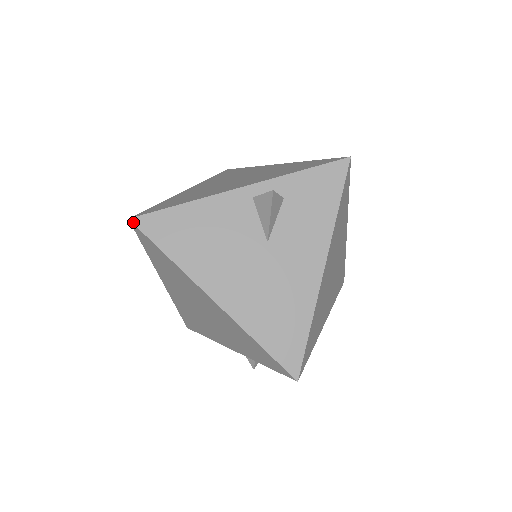
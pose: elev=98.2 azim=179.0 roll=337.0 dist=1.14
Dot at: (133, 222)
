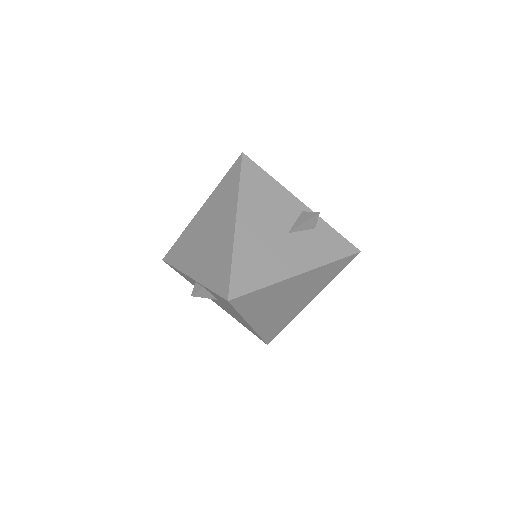
Dot at: (243, 155)
